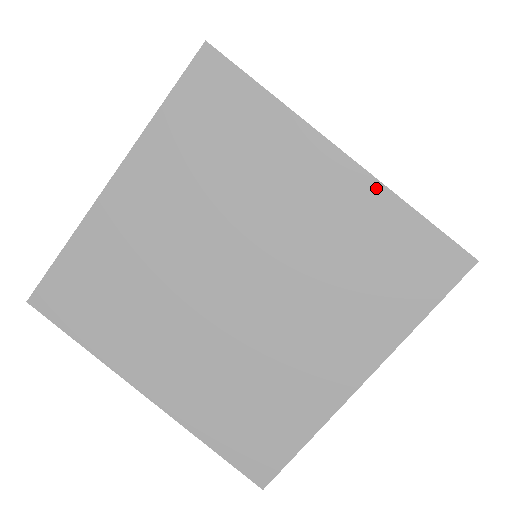
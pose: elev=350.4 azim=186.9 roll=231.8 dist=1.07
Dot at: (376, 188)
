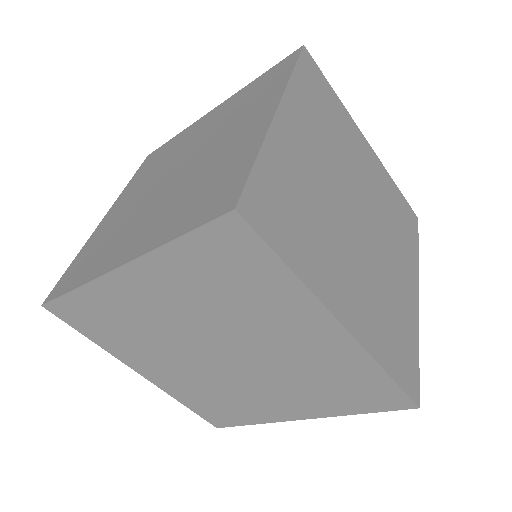
Dot at: (383, 168)
